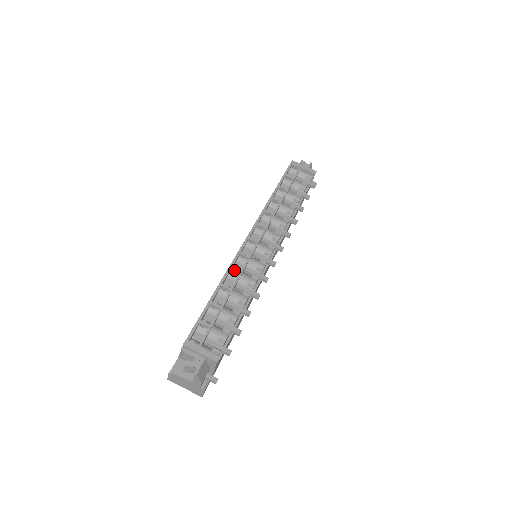
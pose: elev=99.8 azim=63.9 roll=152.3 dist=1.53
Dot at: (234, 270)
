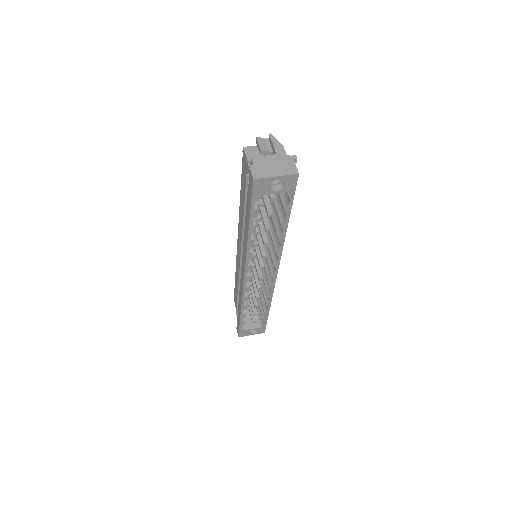
Dot at: occluded
